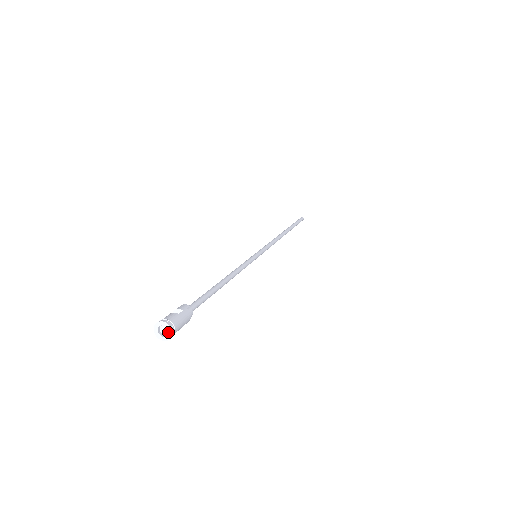
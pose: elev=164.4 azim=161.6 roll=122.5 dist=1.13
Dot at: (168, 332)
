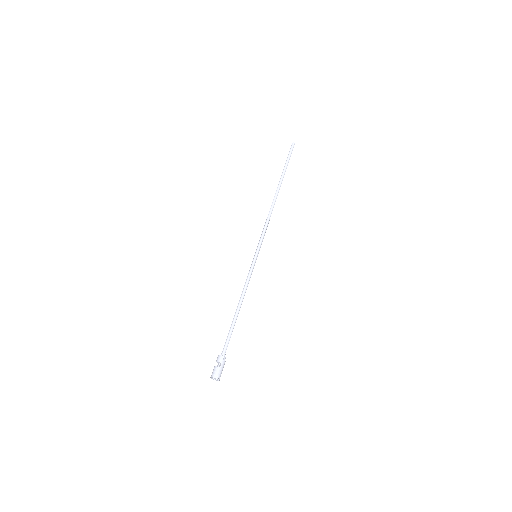
Dot at: (217, 380)
